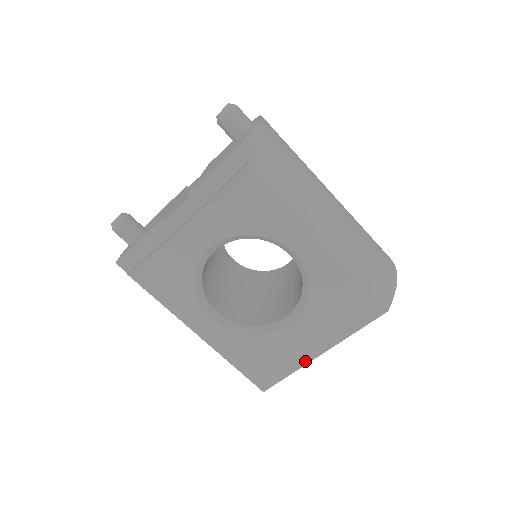
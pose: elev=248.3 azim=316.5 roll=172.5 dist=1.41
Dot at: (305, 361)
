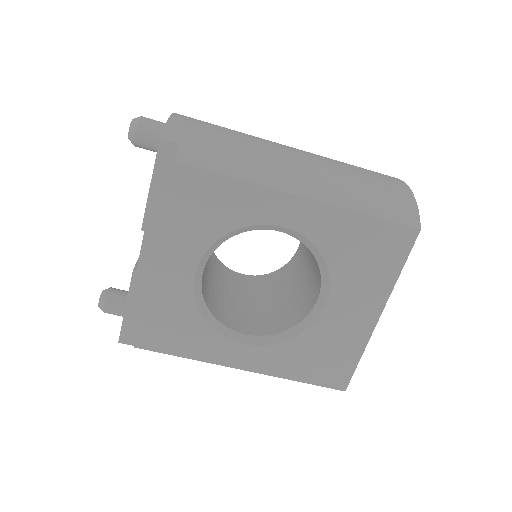
Dot at: (367, 334)
